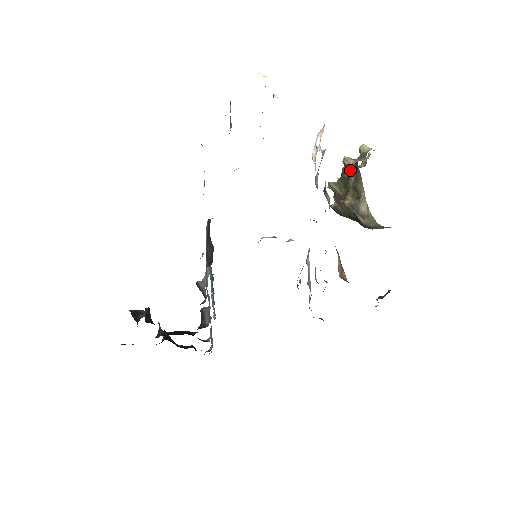
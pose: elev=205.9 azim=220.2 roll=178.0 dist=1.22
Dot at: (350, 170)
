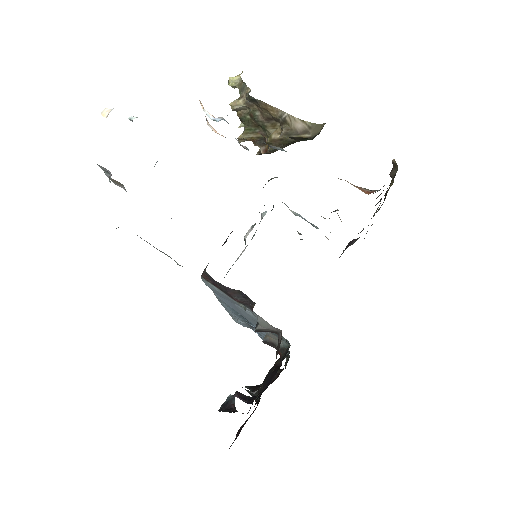
Dot at: (246, 110)
